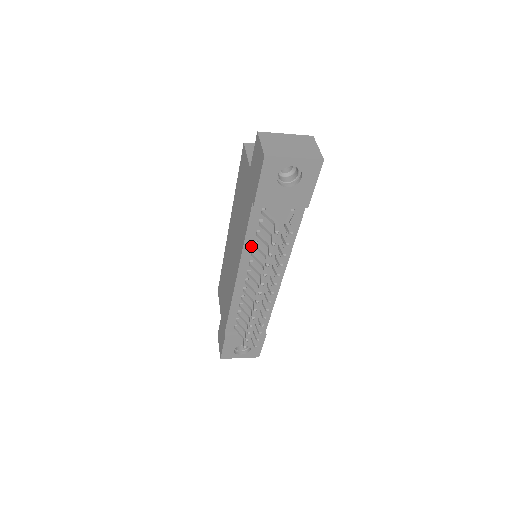
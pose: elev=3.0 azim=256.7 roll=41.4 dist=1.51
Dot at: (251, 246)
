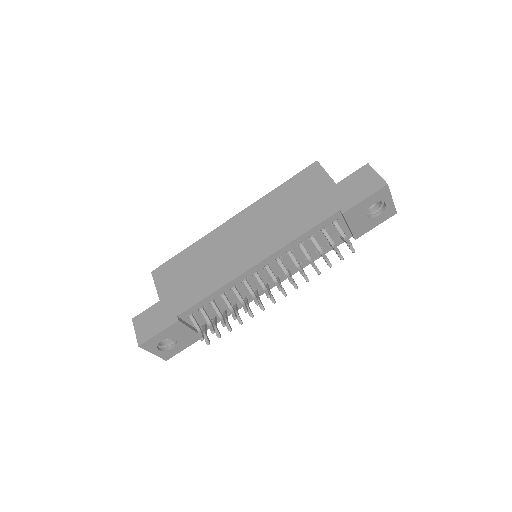
Dot at: (296, 244)
